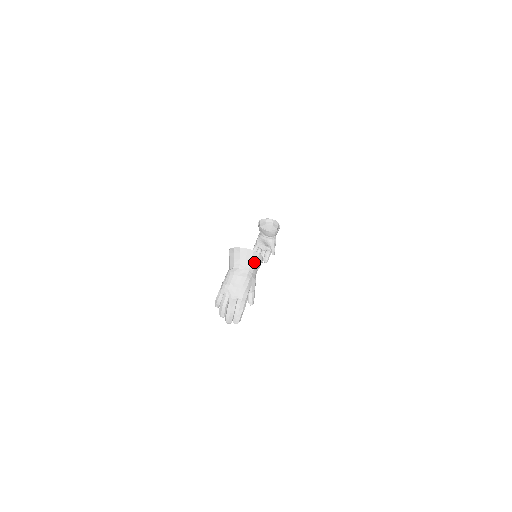
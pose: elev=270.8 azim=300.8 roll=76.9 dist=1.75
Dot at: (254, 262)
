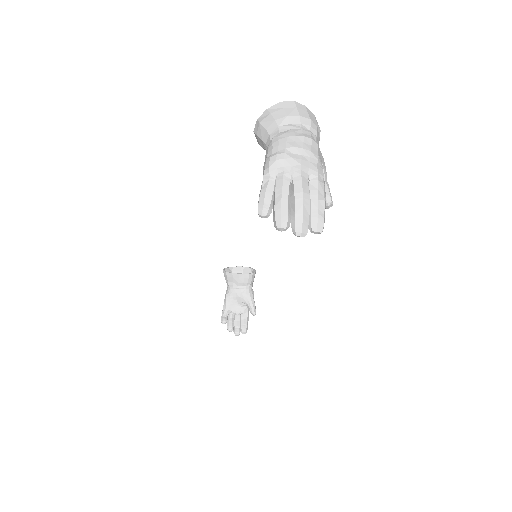
Dot at: (313, 122)
